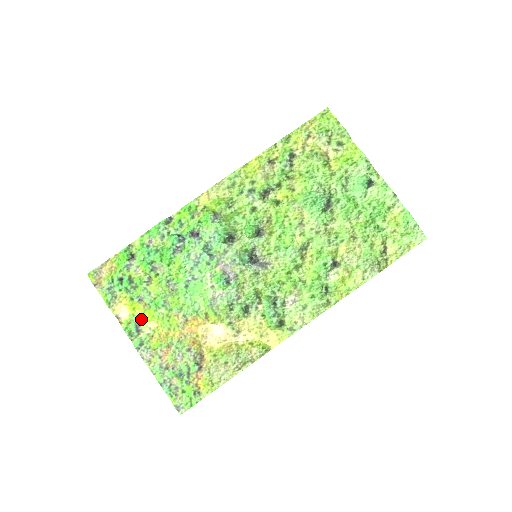
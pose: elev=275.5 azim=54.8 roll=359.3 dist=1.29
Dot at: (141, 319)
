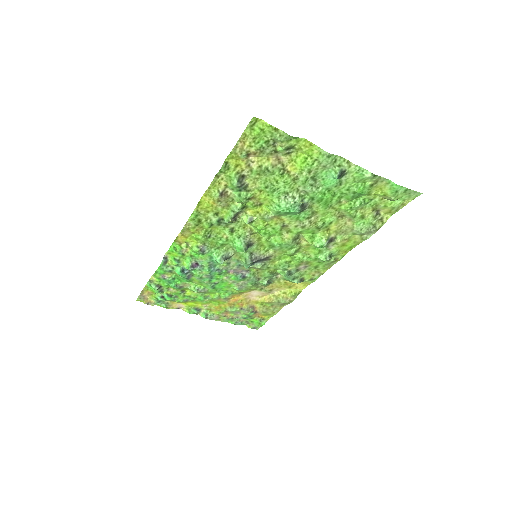
Dot at: (195, 306)
